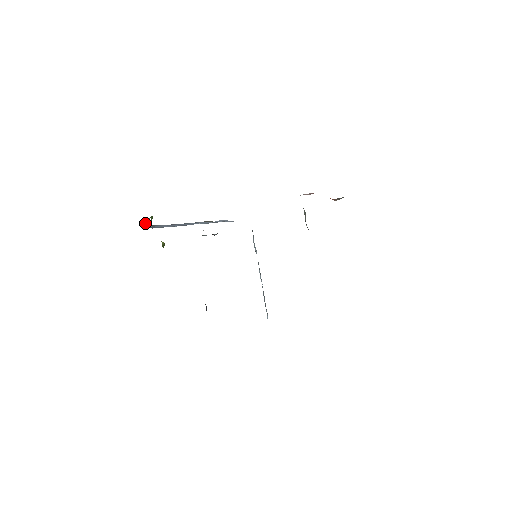
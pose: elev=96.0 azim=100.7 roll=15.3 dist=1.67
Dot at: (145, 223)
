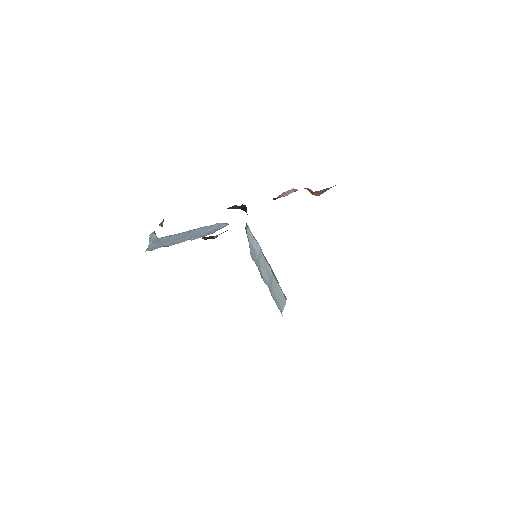
Dot at: (149, 241)
